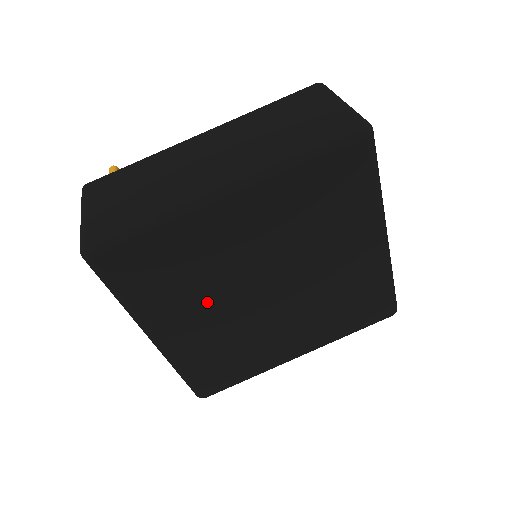
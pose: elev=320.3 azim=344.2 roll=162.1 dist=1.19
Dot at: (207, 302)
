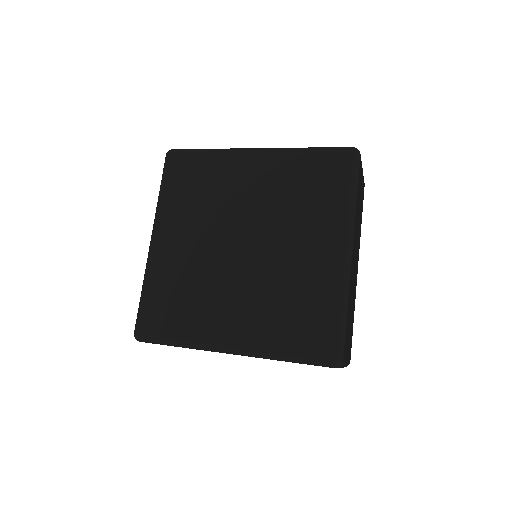
Dot at: (200, 226)
